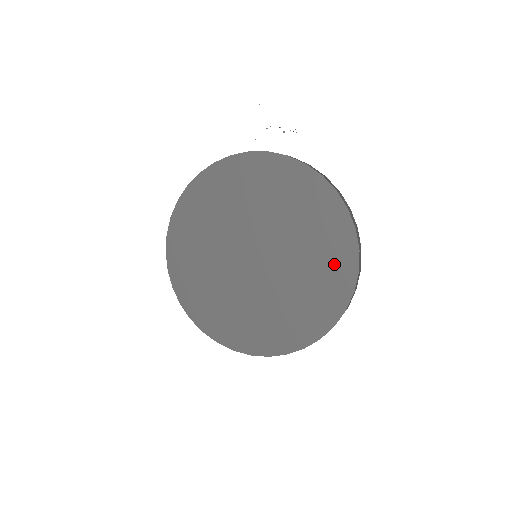
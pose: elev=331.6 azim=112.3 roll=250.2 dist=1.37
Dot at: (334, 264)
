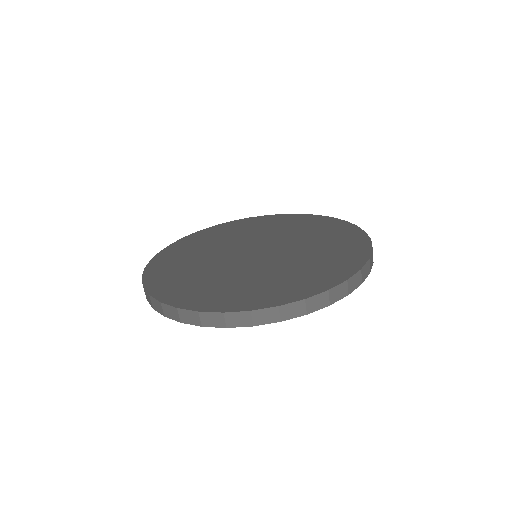
Dot at: (342, 255)
